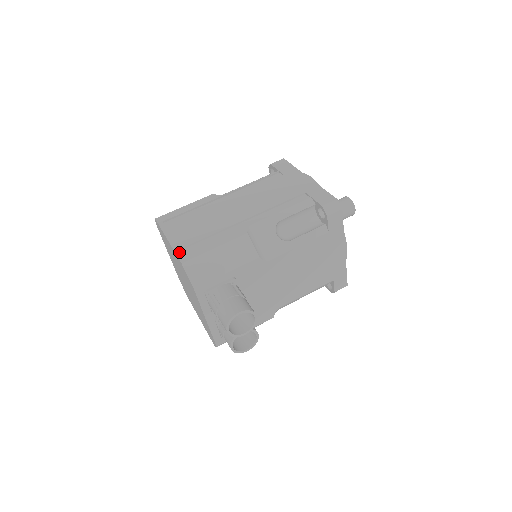
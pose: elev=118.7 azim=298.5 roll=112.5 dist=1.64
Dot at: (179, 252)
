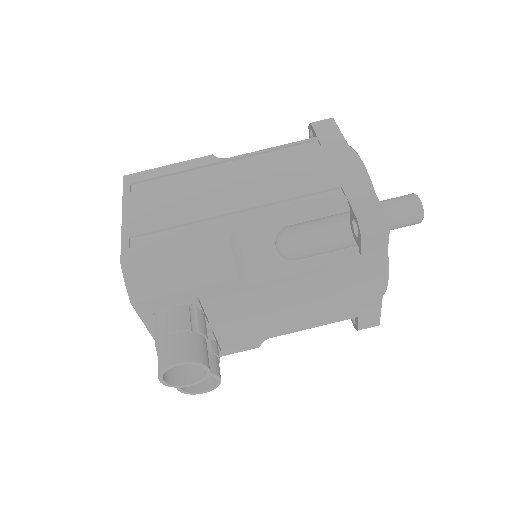
Dot at: (126, 242)
